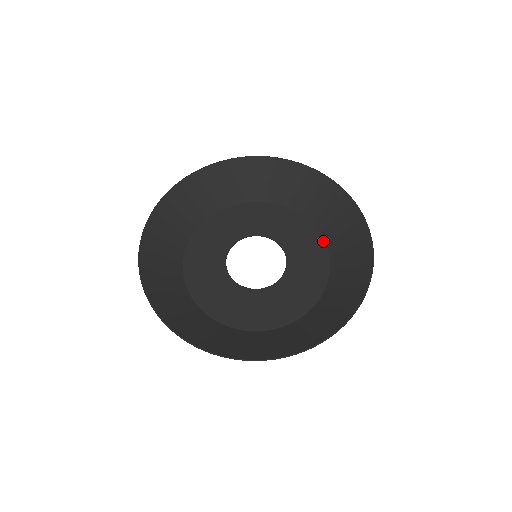
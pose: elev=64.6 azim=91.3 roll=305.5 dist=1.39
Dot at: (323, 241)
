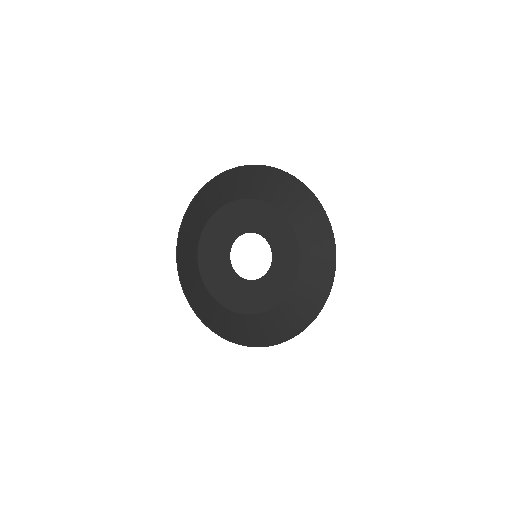
Dot at: (299, 252)
